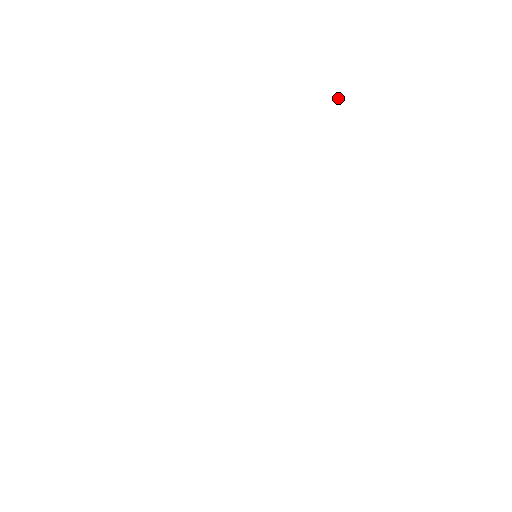
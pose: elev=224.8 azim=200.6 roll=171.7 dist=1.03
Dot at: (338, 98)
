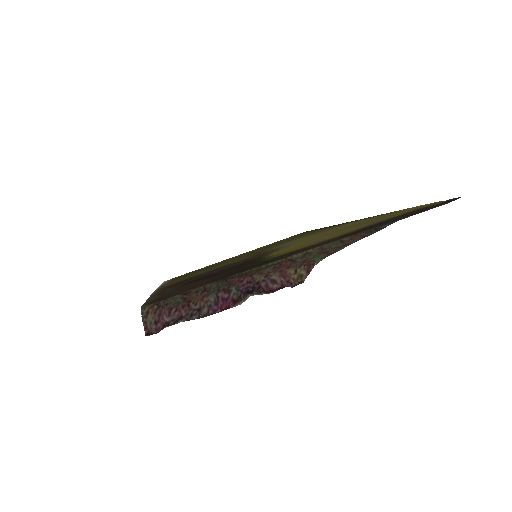
Dot at: (299, 281)
